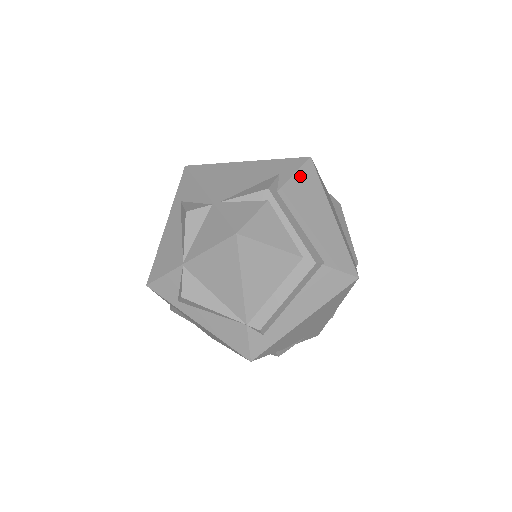
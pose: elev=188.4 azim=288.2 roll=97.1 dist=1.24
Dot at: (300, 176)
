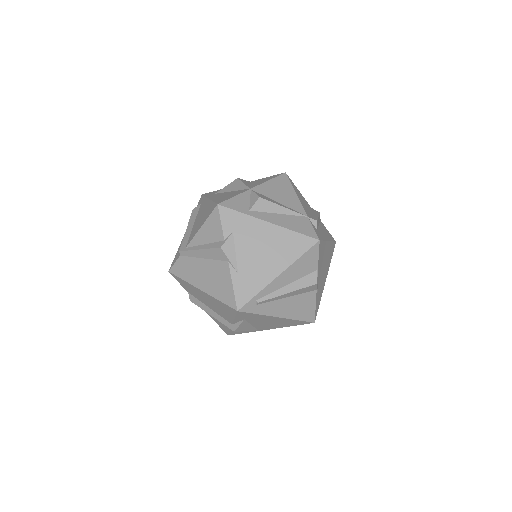
Dot at: occluded
